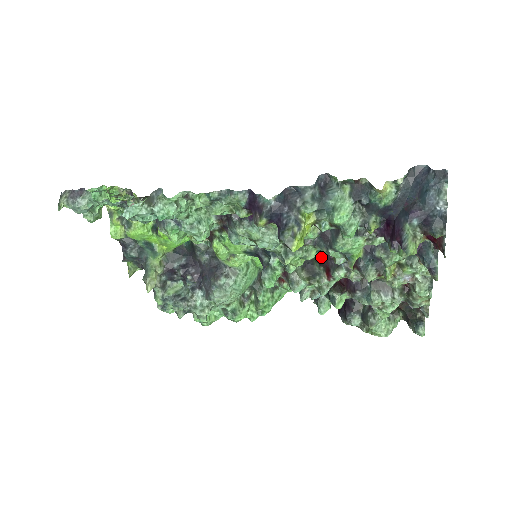
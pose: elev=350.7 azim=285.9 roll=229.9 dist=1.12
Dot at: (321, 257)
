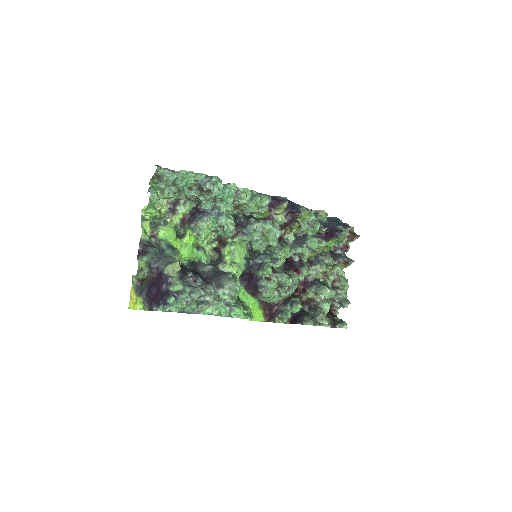
Dot at: (289, 266)
